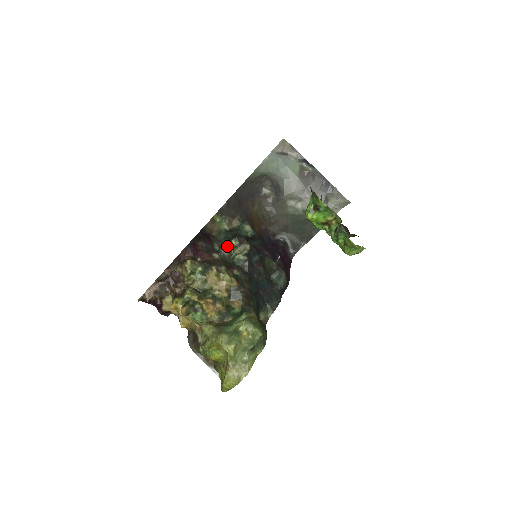
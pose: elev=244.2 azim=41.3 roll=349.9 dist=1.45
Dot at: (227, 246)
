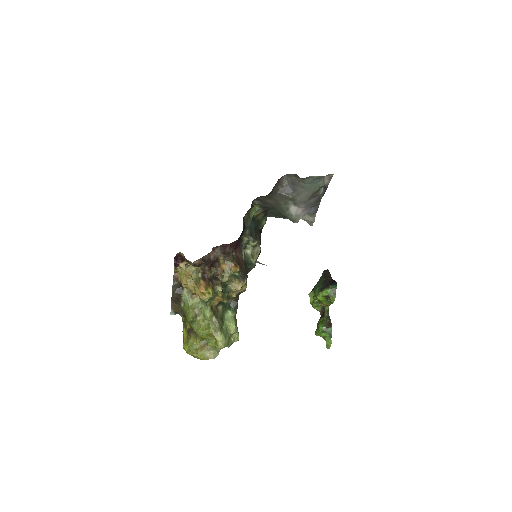
Dot at: (249, 240)
